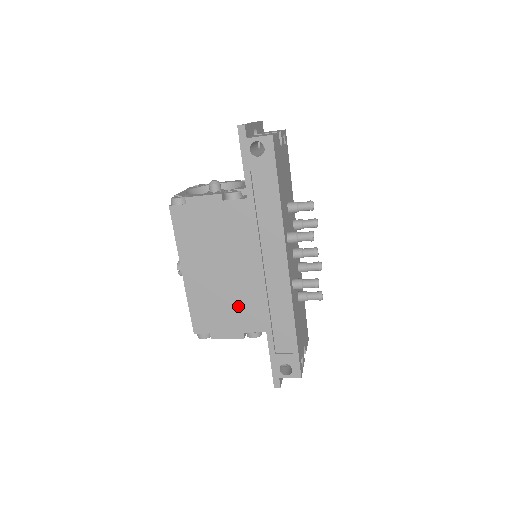
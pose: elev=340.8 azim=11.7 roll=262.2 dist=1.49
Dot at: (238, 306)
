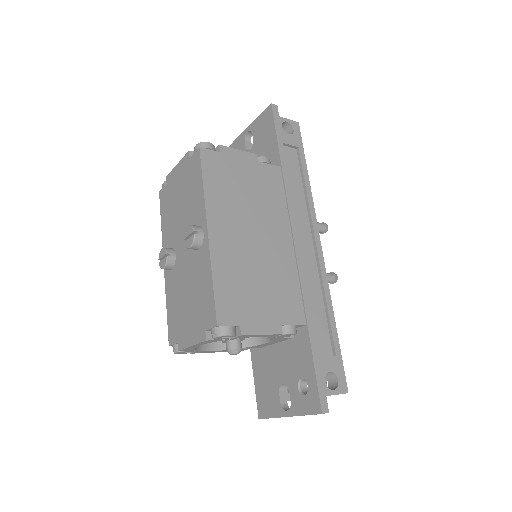
Dot at: (274, 286)
